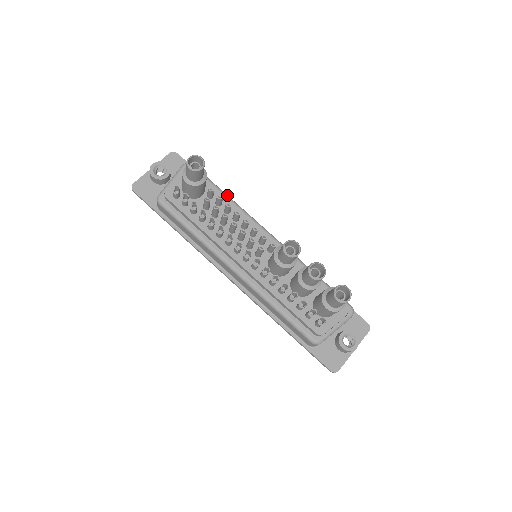
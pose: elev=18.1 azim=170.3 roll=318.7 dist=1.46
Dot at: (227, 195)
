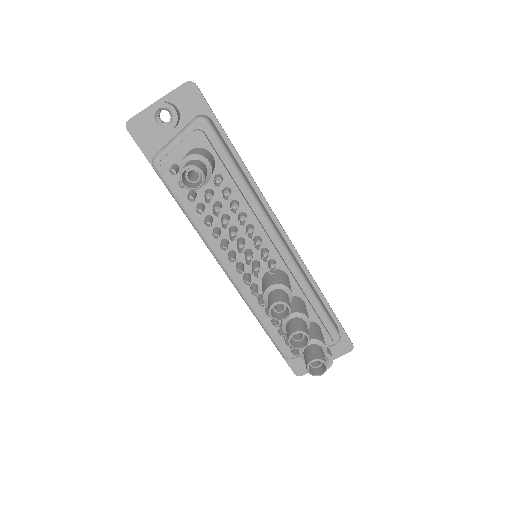
Dot at: (243, 177)
